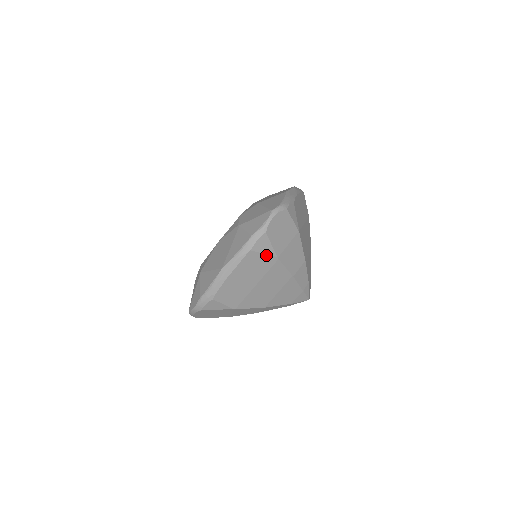
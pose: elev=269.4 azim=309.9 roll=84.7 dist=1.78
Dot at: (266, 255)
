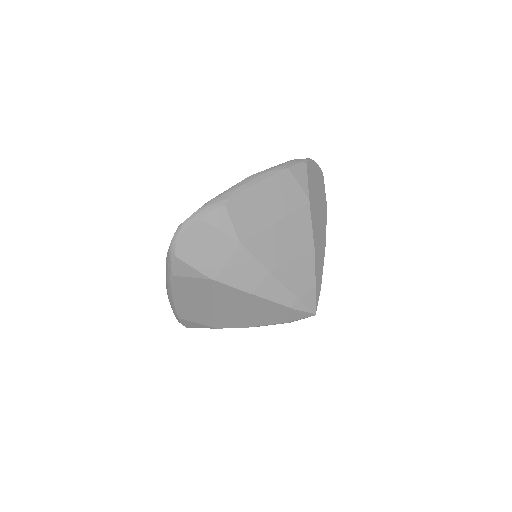
Dot at: (300, 188)
